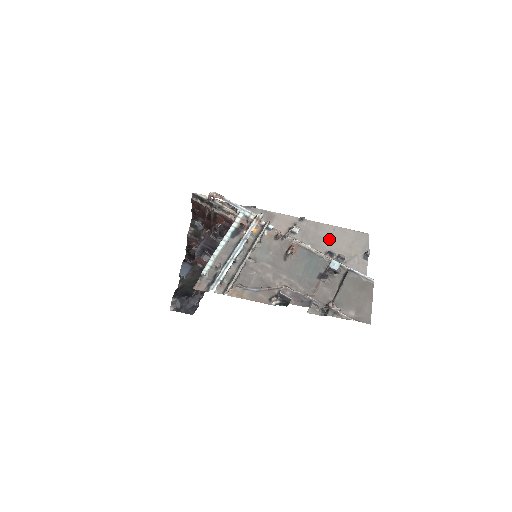
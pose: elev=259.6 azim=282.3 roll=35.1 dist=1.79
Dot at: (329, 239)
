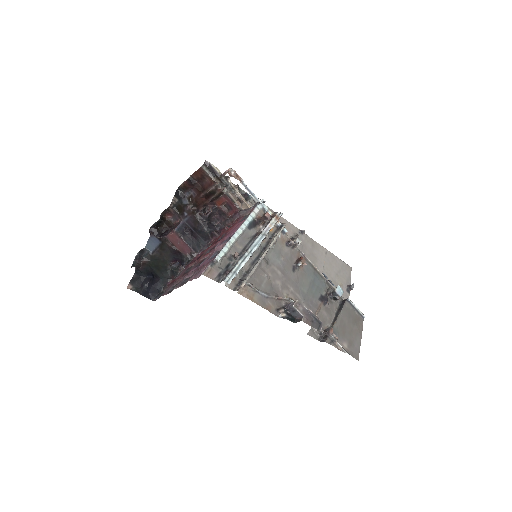
Dot at: (322, 261)
